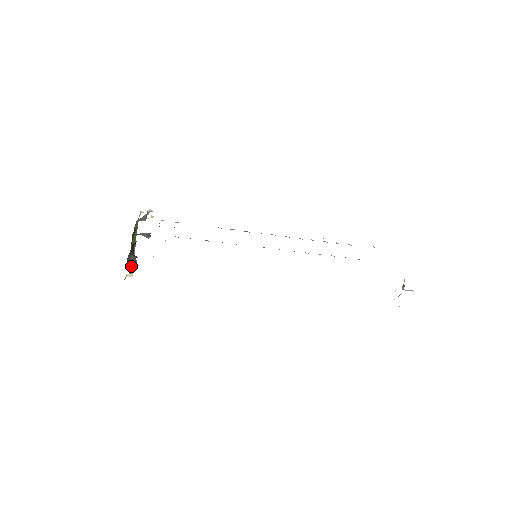
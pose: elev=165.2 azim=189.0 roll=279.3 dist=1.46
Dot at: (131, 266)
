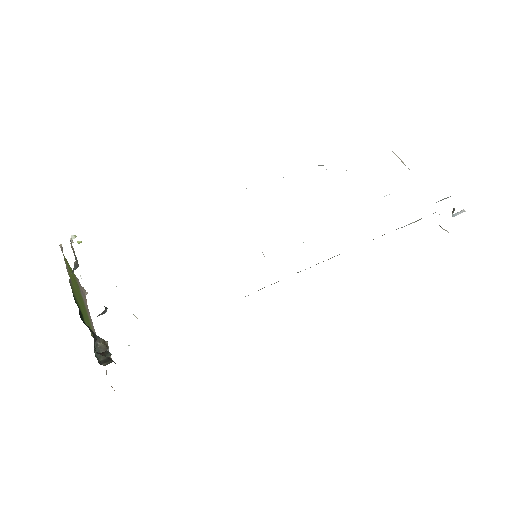
Dot at: (106, 362)
